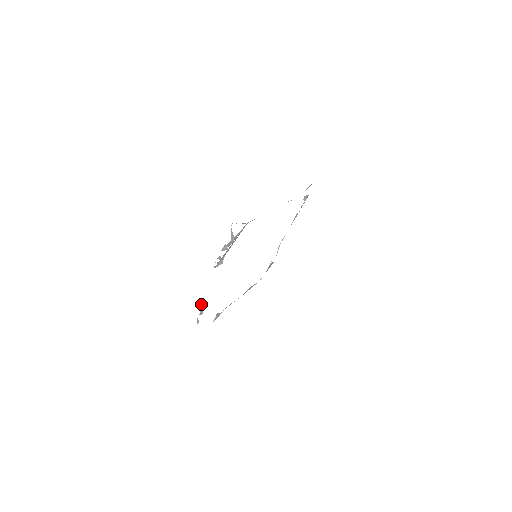
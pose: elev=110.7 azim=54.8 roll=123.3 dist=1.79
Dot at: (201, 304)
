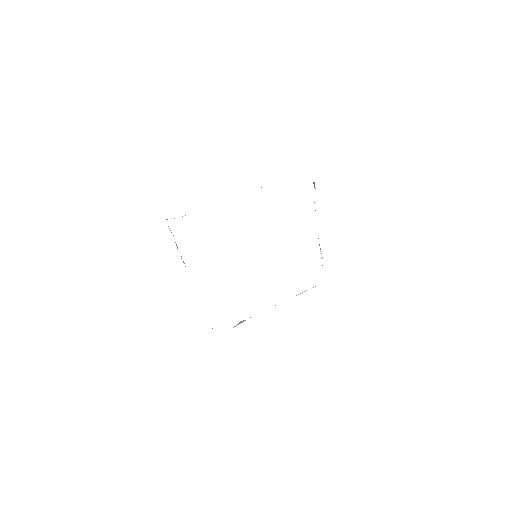
Dot at: occluded
